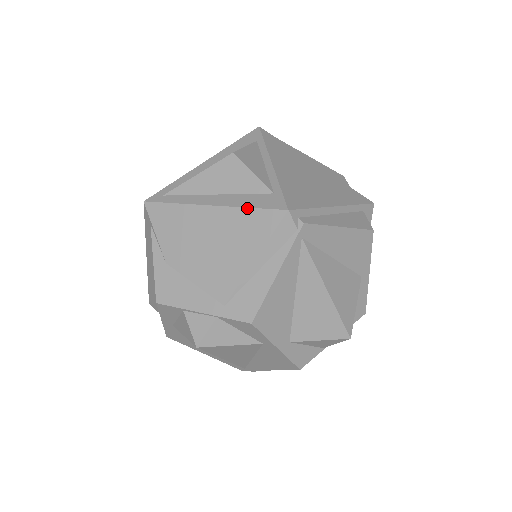
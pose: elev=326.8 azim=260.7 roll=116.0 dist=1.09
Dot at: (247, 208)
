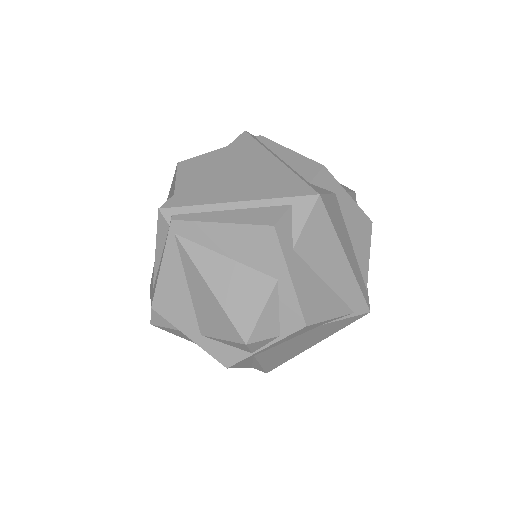
Dot at: occluded
